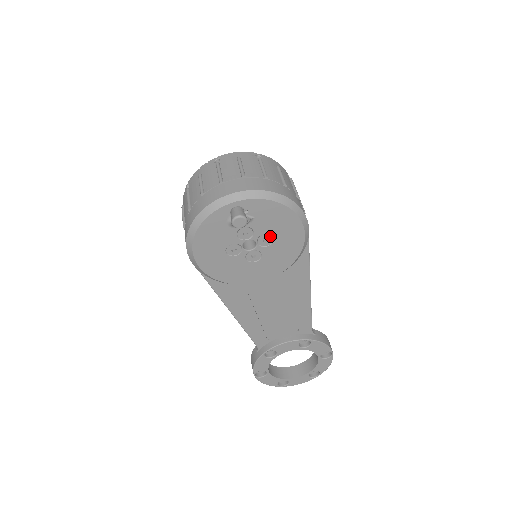
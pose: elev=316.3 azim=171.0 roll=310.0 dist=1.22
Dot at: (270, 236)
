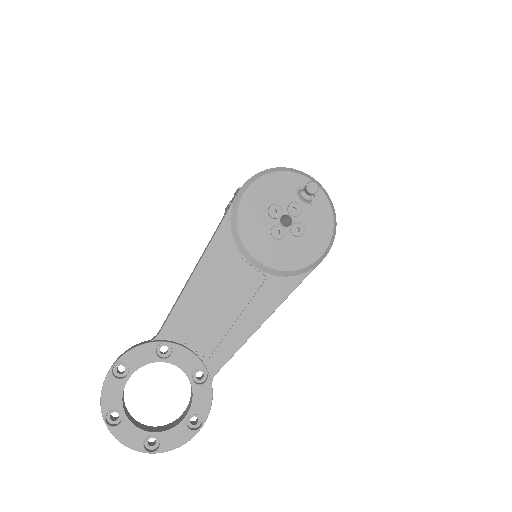
Dot at: (303, 231)
